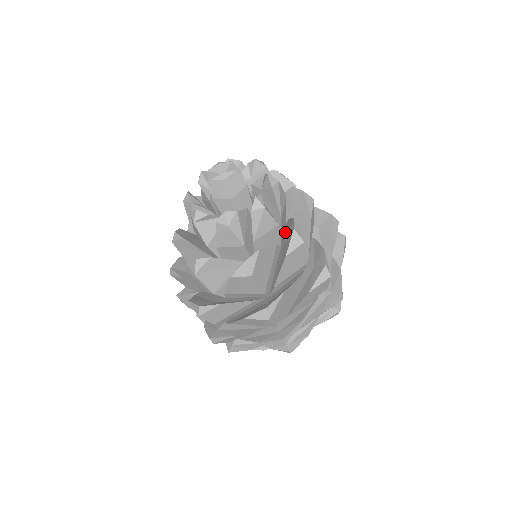
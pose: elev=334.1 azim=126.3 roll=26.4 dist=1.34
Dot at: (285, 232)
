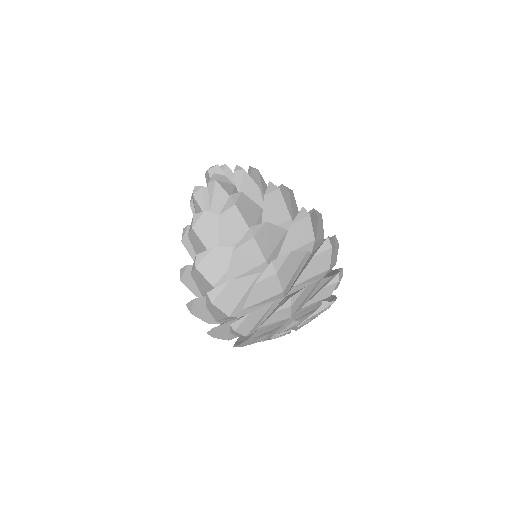
Dot at: occluded
